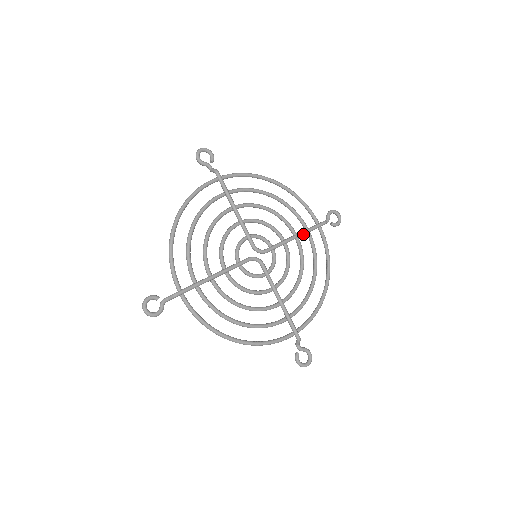
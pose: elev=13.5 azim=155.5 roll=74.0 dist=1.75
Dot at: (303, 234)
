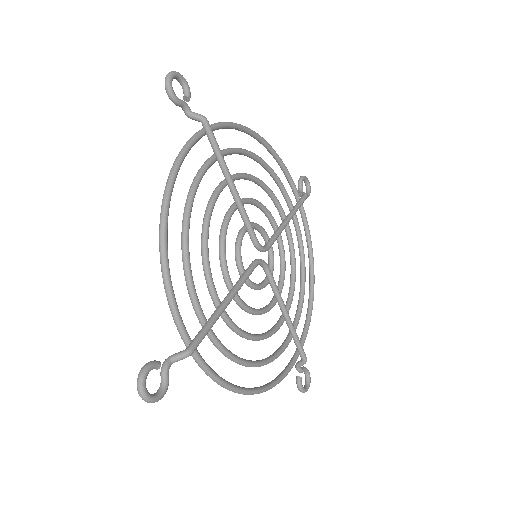
Dot at: (293, 215)
